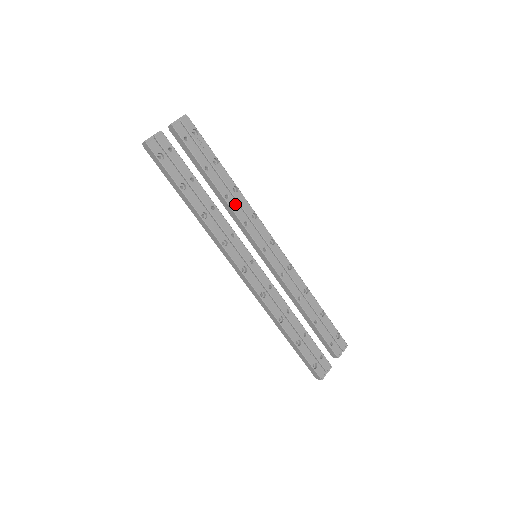
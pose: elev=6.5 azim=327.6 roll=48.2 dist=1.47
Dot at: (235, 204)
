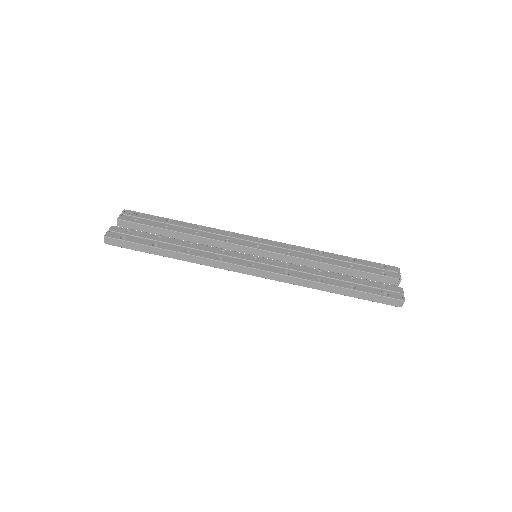
Dot at: (207, 234)
